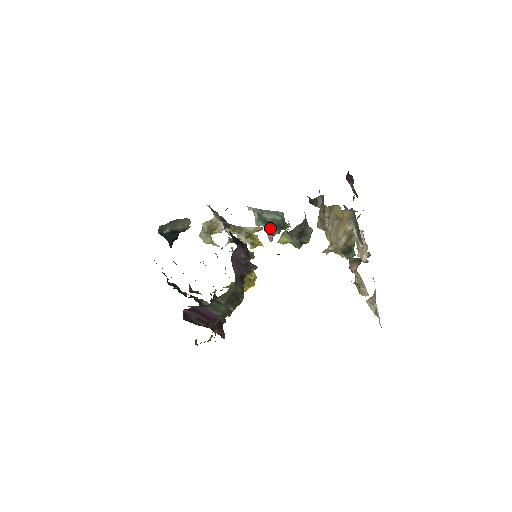
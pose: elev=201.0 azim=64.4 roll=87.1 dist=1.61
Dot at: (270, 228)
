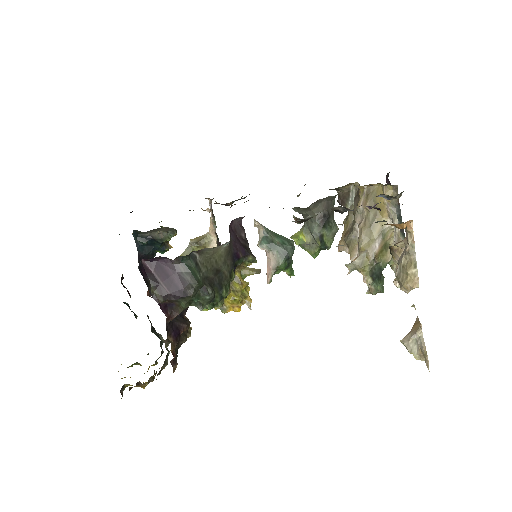
Dot at: (274, 256)
